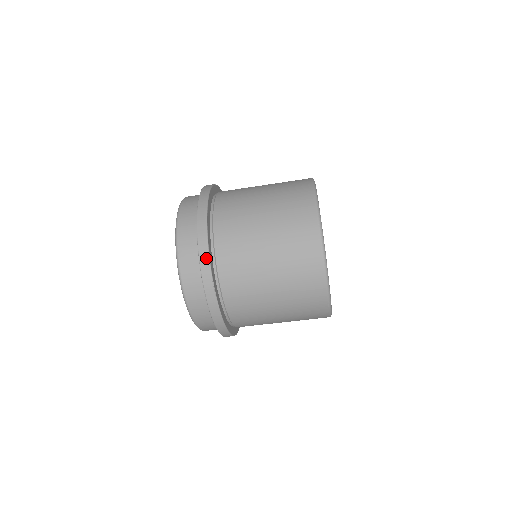
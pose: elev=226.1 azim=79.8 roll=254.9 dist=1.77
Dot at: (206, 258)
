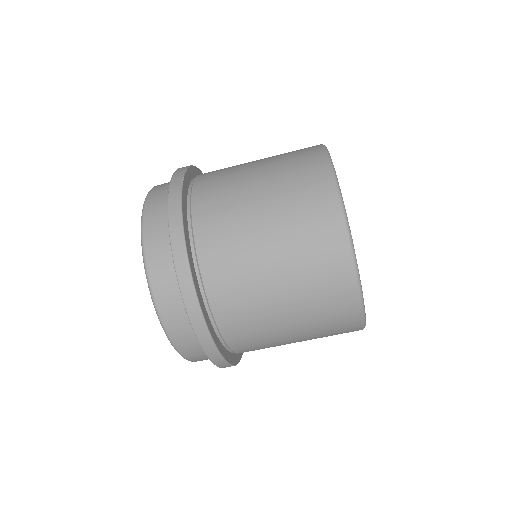
Dot at: (205, 334)
